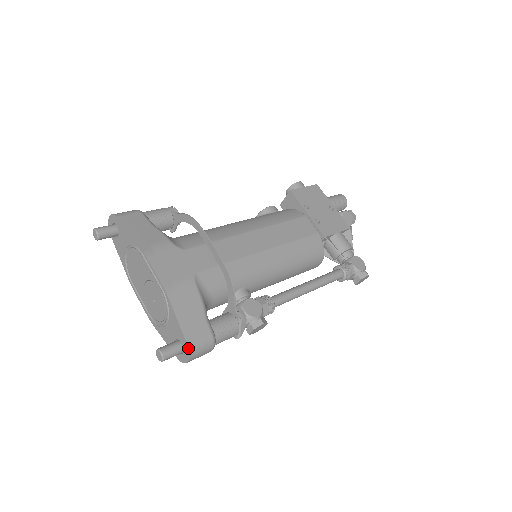
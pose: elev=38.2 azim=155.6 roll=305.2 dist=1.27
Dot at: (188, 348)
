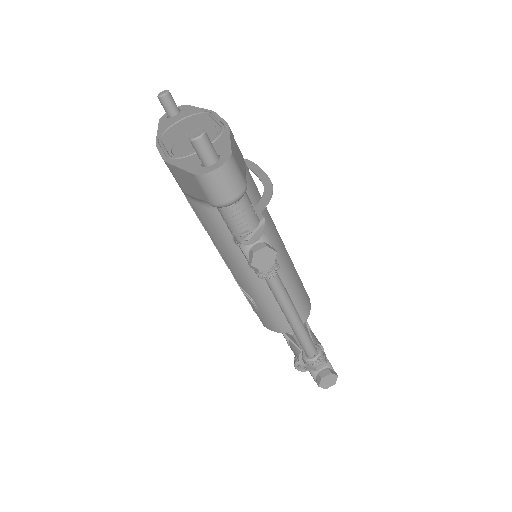
Dot at: (231, 155)
